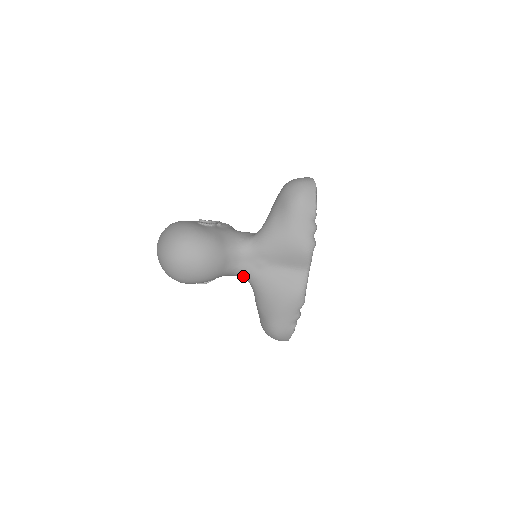
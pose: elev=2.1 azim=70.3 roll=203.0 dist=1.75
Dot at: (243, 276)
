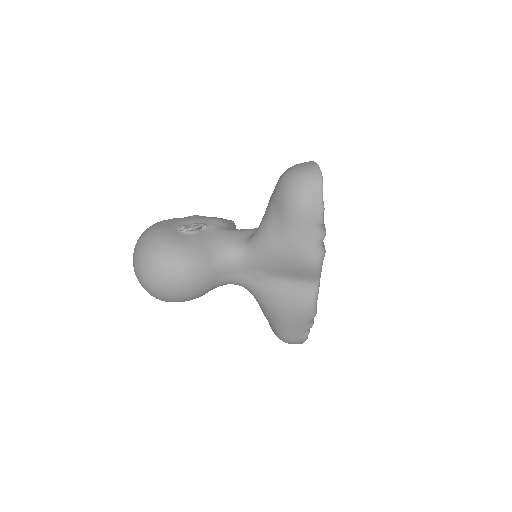
Dot at: (240, 285)
